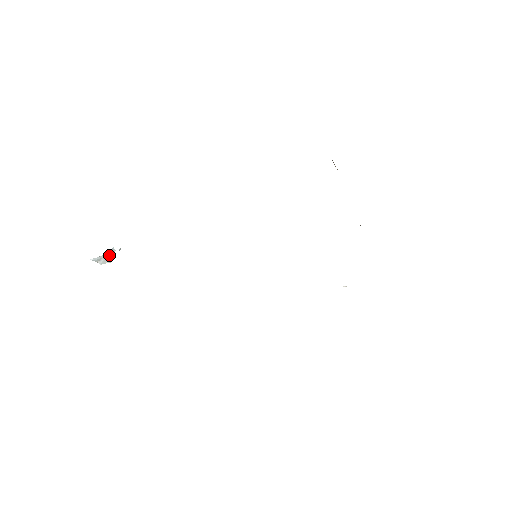
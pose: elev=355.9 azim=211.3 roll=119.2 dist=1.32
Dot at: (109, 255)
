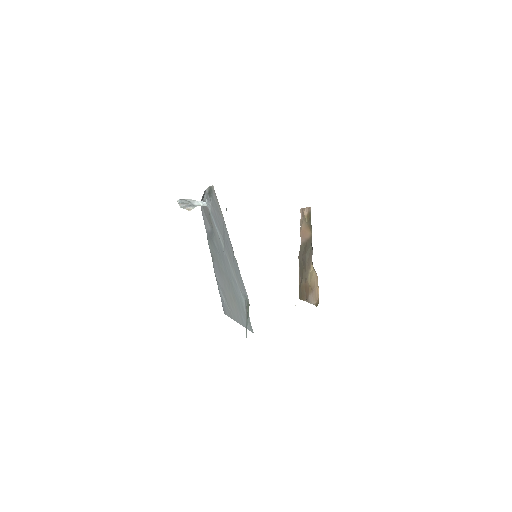
Dot at: (194, 204)
